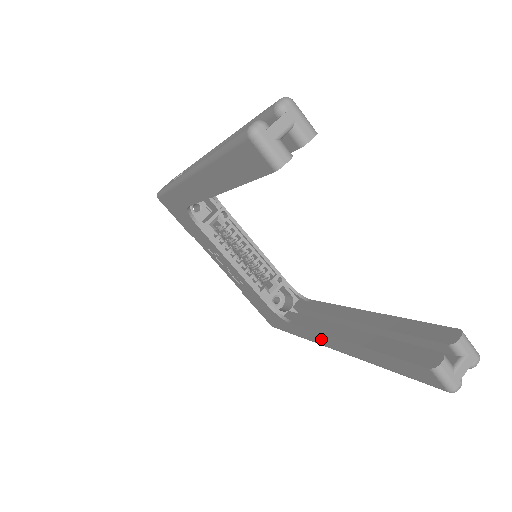
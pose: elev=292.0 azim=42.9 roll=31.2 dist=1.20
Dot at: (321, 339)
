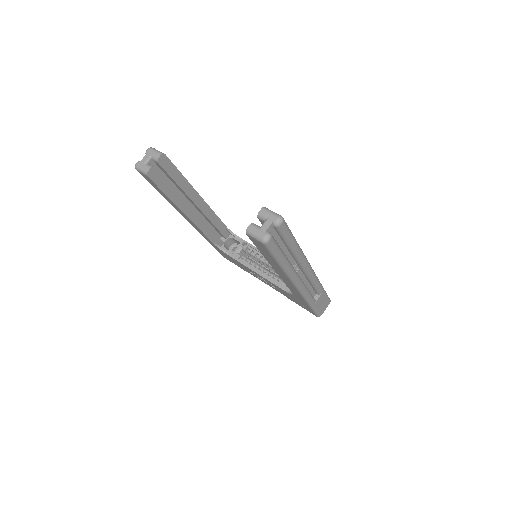
Dot at: (290, 285)
